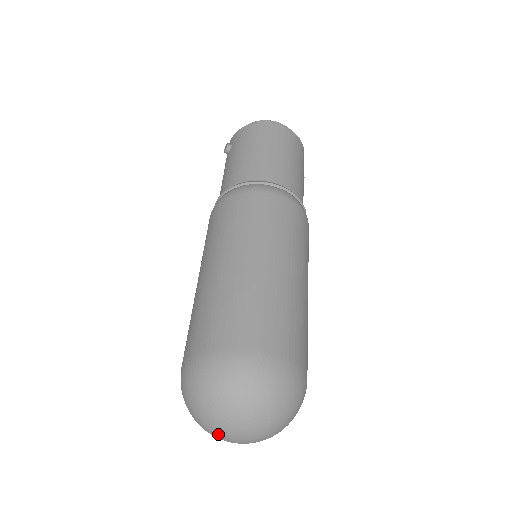
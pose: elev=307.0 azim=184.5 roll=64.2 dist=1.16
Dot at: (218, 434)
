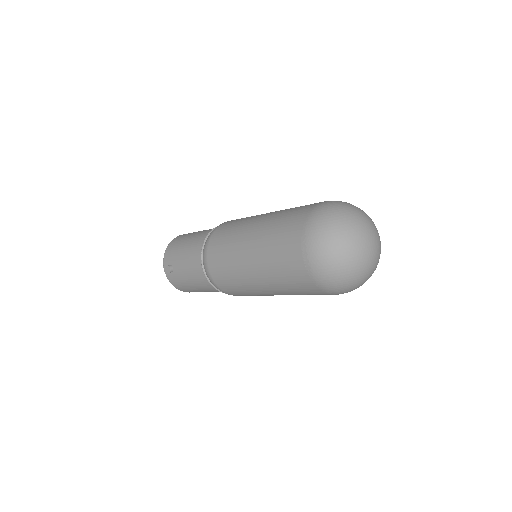
Dot at: (363, 248)
